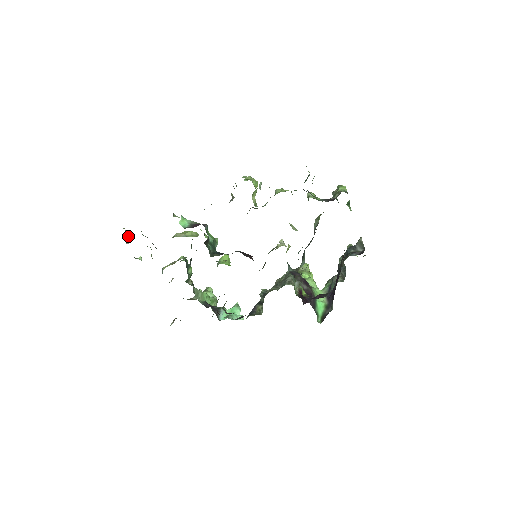
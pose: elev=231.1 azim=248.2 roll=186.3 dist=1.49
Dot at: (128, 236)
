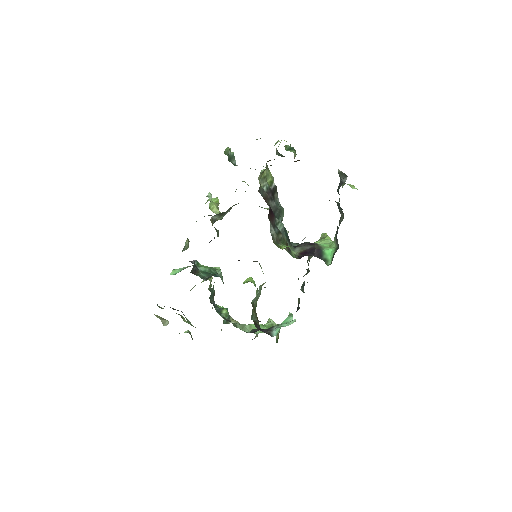
Dot at: (163, 319)
